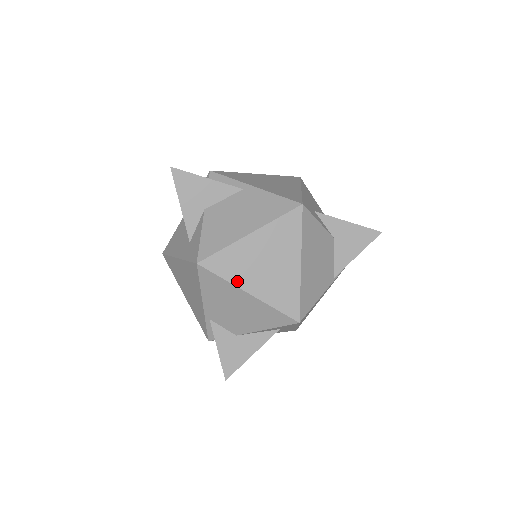
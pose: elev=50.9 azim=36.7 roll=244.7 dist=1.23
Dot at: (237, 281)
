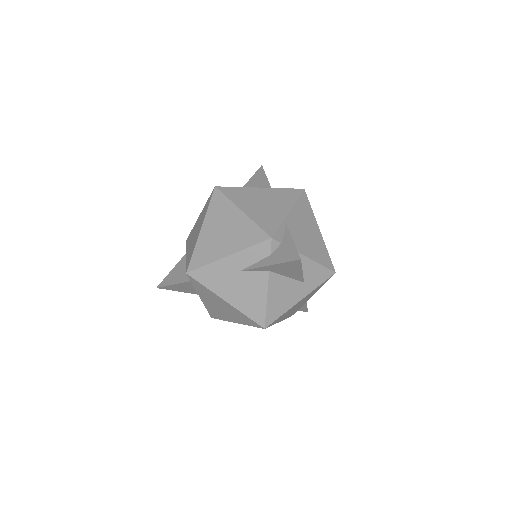
Dot at: (315, 219)
